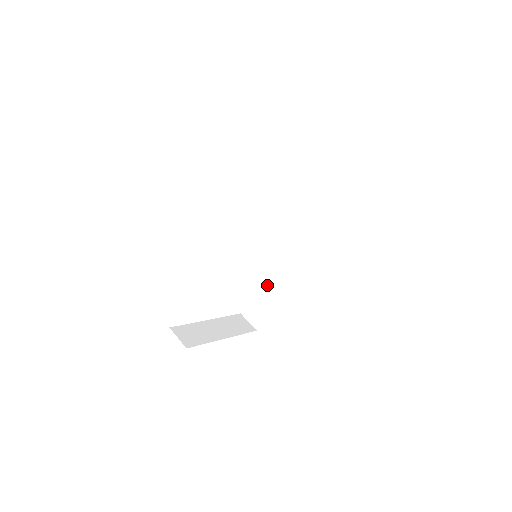
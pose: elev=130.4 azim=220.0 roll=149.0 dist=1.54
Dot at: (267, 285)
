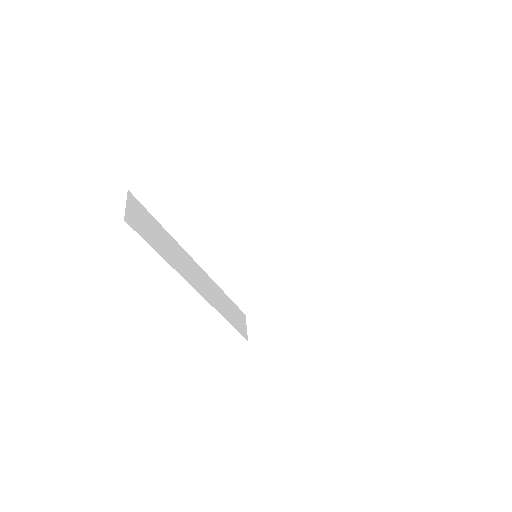
Dot at: occluded
